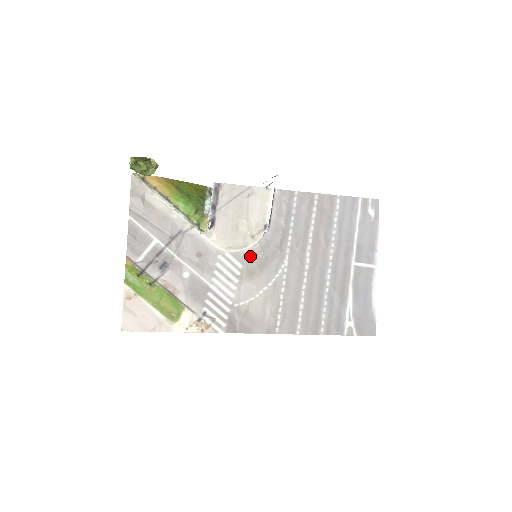
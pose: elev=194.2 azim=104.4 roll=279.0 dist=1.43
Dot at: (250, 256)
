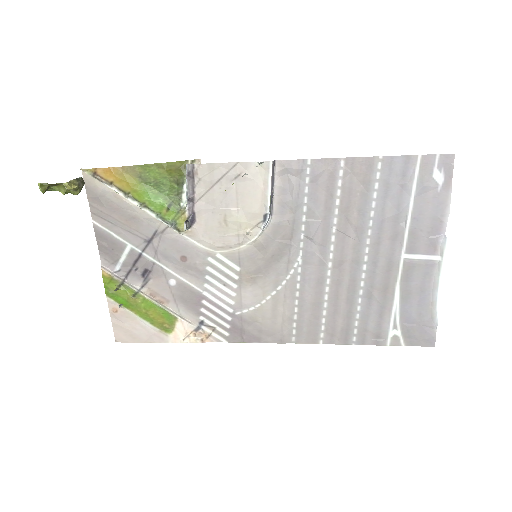
Dot at: (249, 255)
